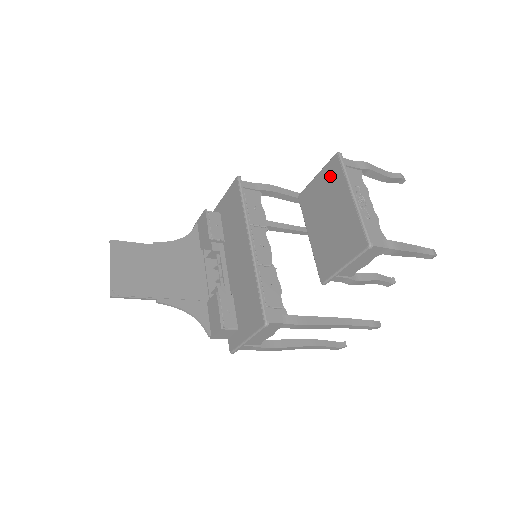
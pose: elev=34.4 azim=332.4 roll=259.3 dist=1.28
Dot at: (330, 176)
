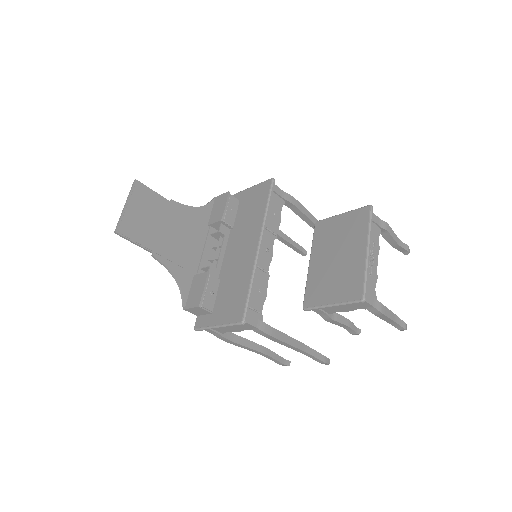
Dot at: (354, 221)
